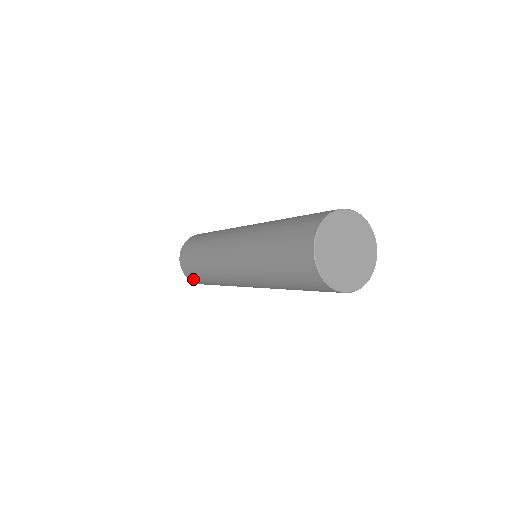
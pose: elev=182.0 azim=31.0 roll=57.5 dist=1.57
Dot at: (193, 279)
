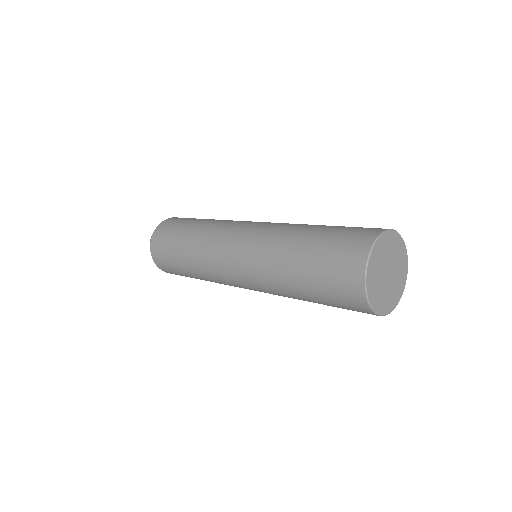
Dot at: (159, 256)
